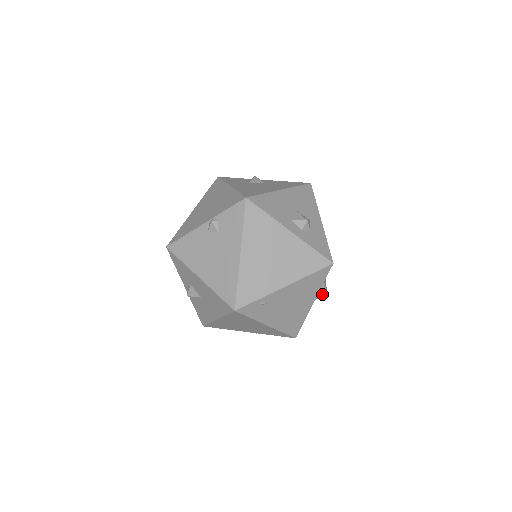
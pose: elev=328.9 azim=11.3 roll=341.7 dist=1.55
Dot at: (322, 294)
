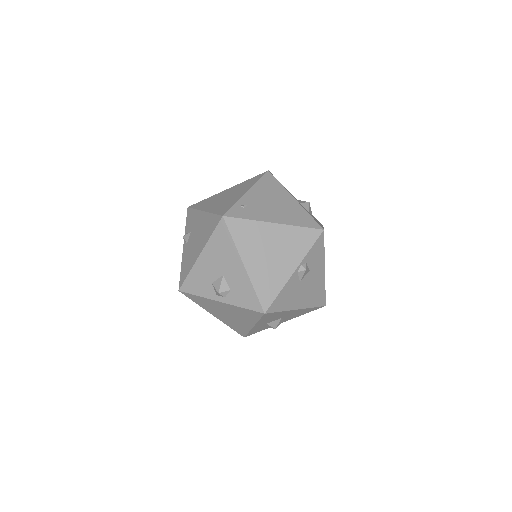
Dot at: (305, 204)
